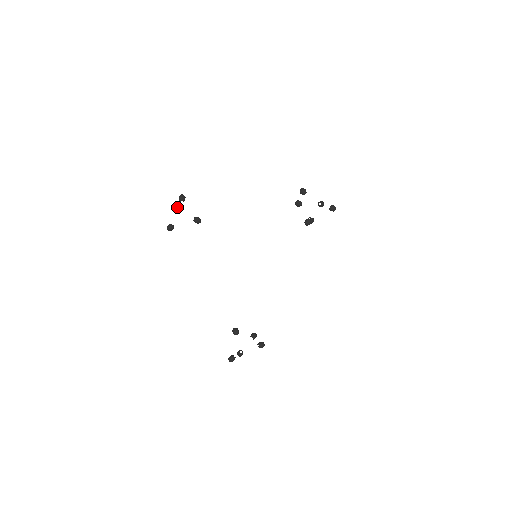
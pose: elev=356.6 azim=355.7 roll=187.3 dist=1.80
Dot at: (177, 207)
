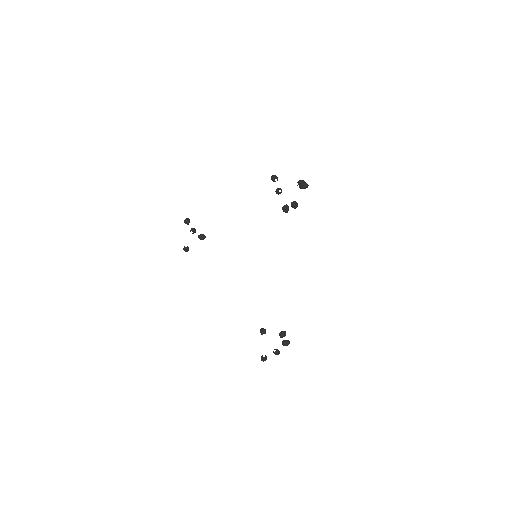
Dot at: occluded
